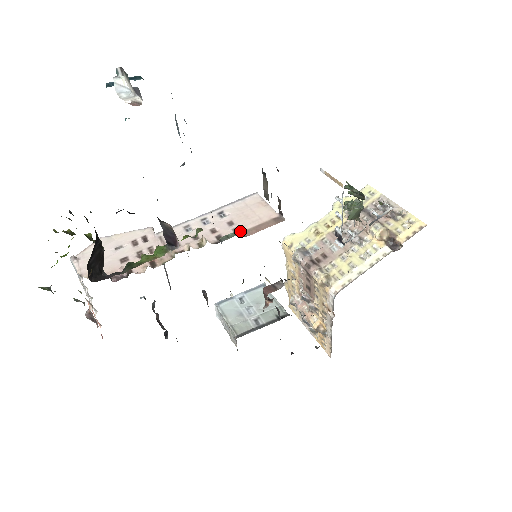
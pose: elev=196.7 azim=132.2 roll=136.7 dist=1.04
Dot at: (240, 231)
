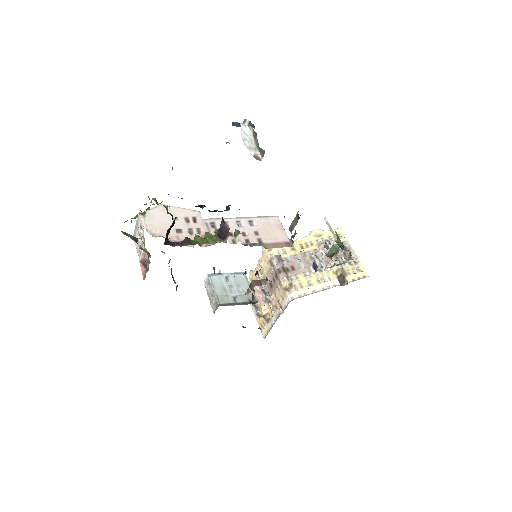
Dot at: (262, 242)
